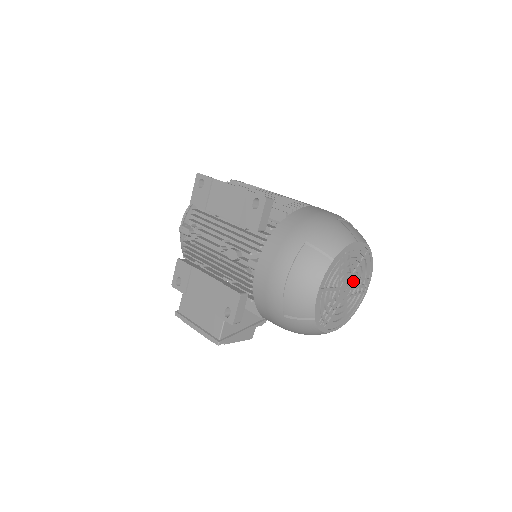
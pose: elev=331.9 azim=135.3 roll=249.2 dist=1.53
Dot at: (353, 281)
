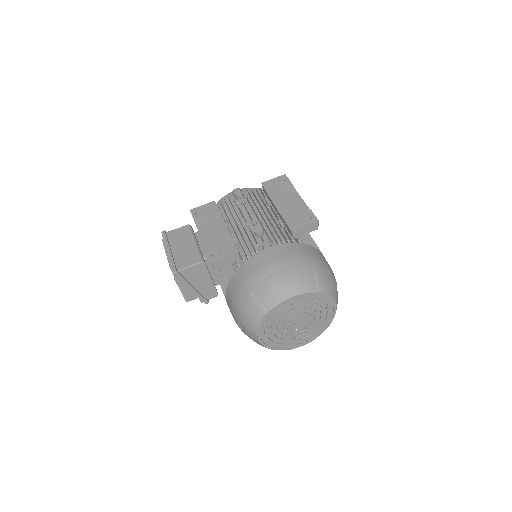
Dot at: (304, 326)
